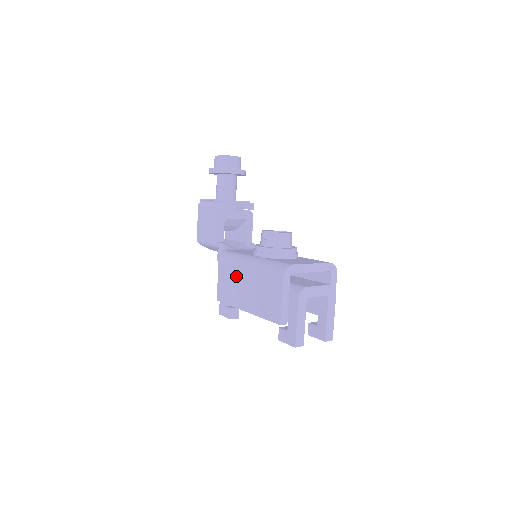
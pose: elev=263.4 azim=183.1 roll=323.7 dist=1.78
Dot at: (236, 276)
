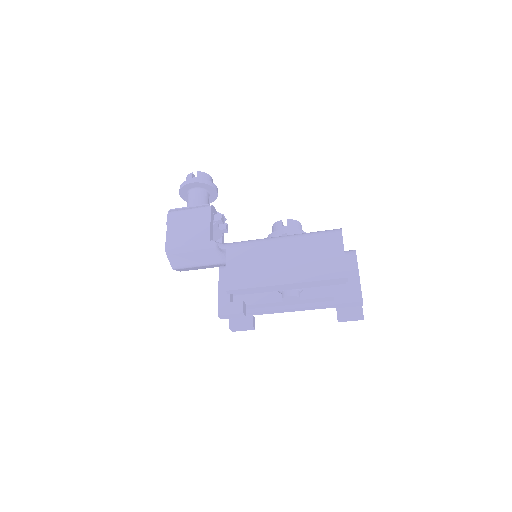
Dot at: (263, 254)
